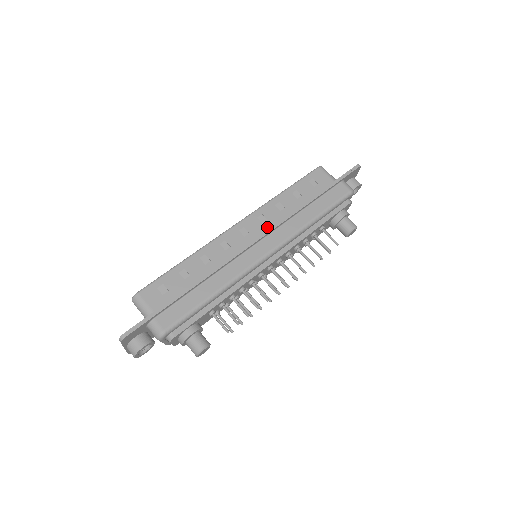
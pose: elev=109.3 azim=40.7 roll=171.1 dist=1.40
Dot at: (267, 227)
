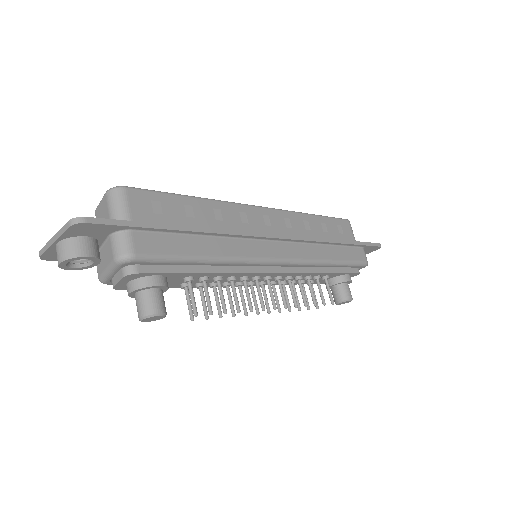
Dot at: (289, 234)
